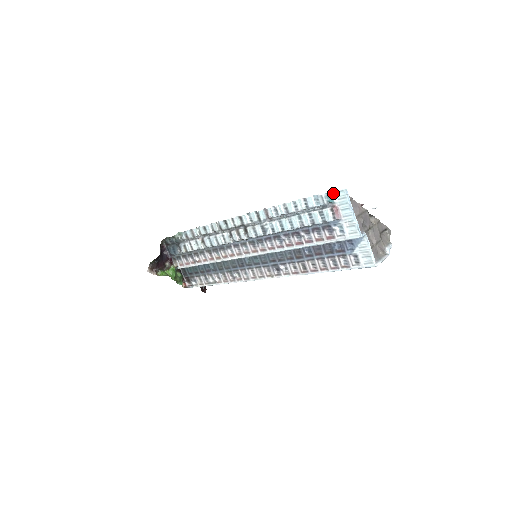
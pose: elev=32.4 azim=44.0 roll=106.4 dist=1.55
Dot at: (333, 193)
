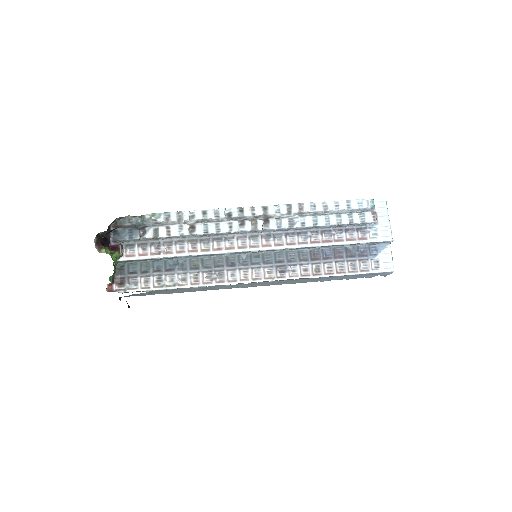
Dot at: (375, 202)
